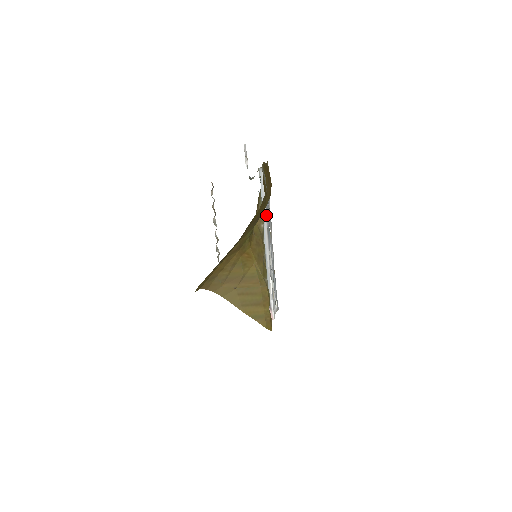
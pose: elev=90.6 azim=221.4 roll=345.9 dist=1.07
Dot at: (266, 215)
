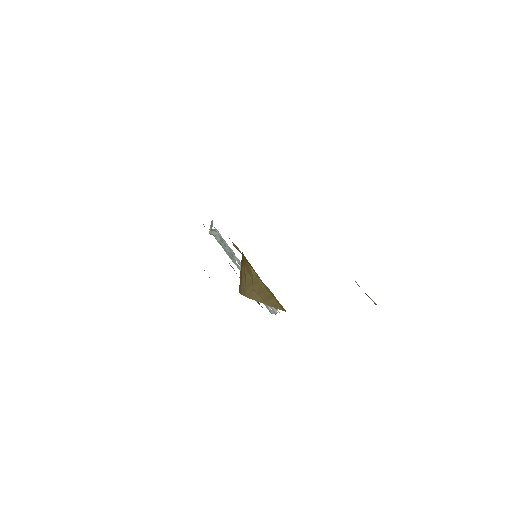
Dot at: (232, 250)
